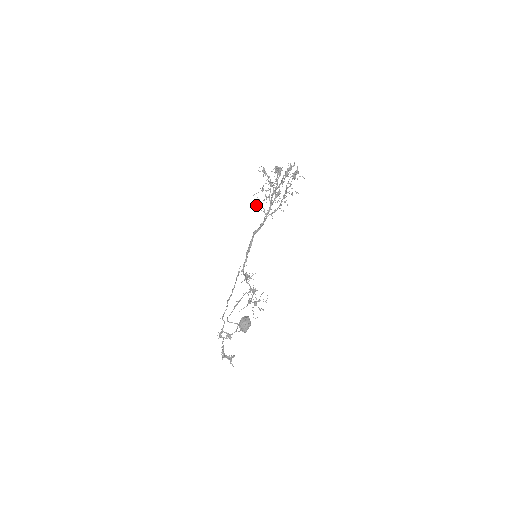
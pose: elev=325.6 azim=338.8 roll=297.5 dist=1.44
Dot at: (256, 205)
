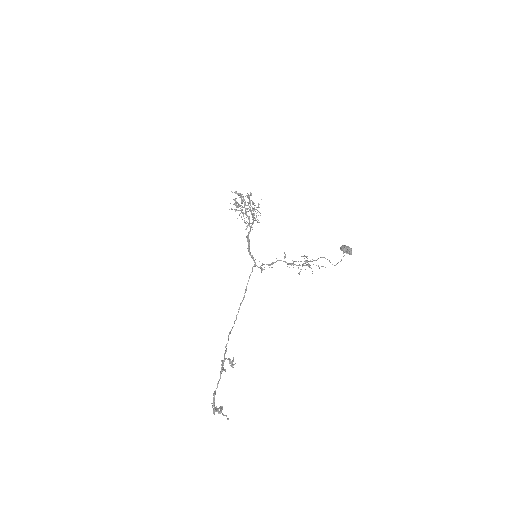
Dot at: (241, 216)
